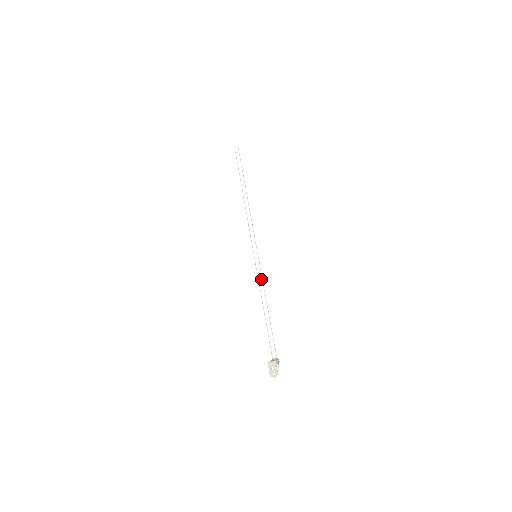
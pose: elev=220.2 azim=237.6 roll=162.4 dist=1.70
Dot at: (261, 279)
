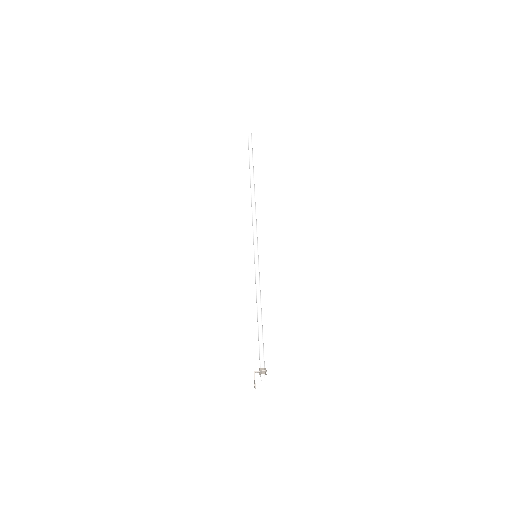
Dot at: (256, 282)
